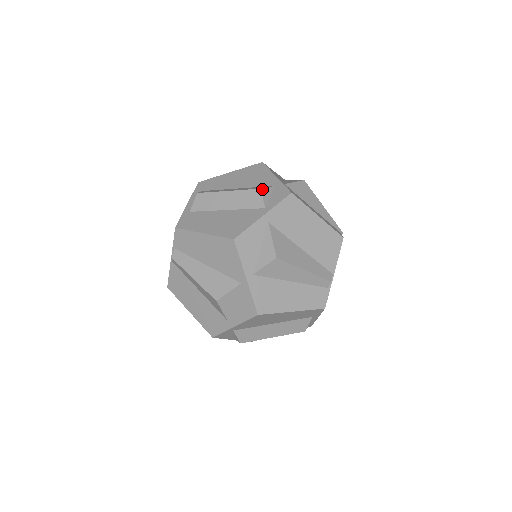
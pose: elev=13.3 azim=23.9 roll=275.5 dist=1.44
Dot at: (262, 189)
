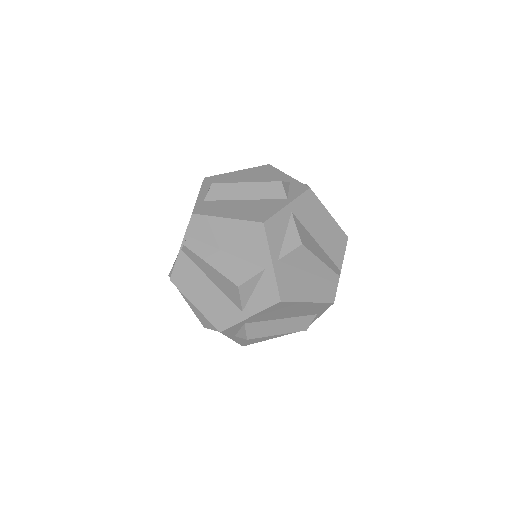
Dot at: (282, 182)
